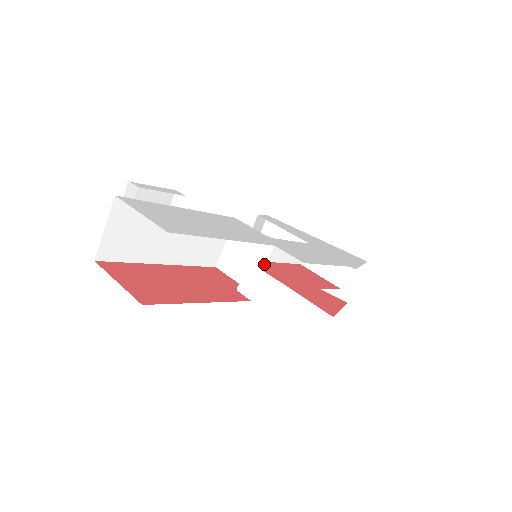
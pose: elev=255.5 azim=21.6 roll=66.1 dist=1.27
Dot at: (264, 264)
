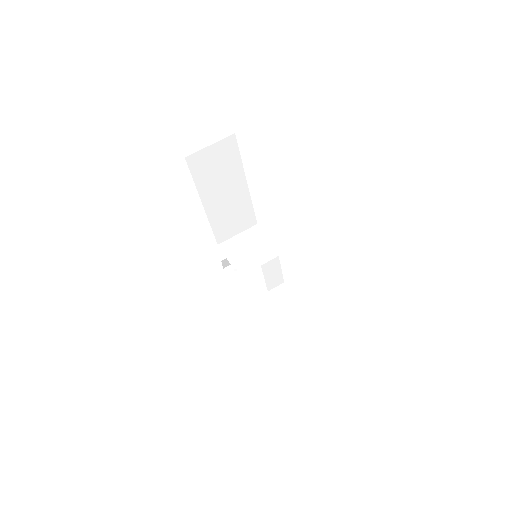
Dot at: (269, 259)
